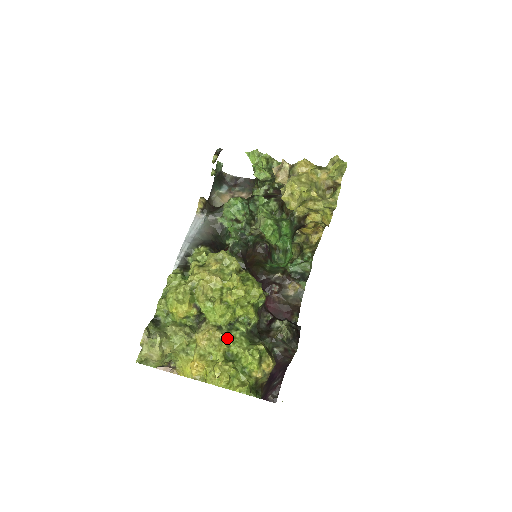
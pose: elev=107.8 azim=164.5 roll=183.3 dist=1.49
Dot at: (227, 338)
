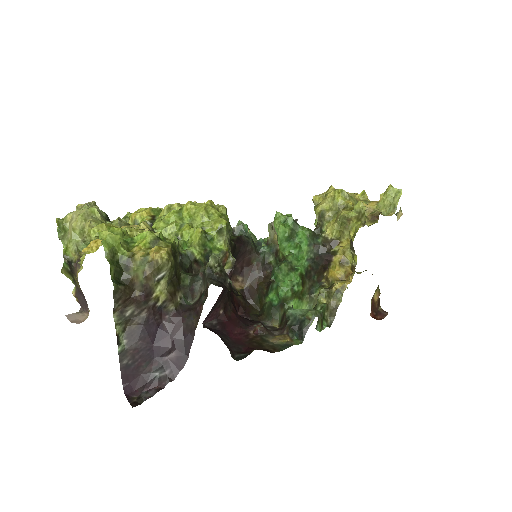
Dot at: occluded
